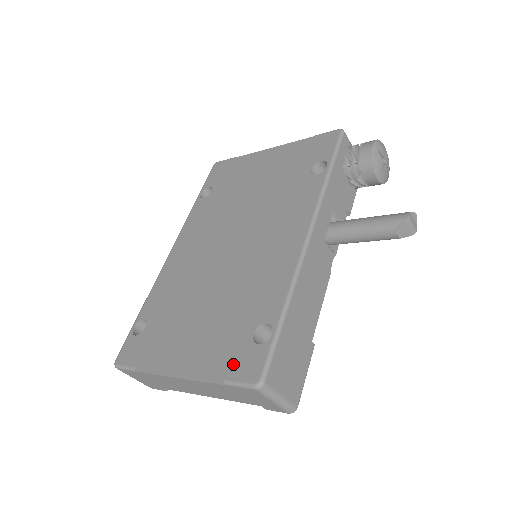
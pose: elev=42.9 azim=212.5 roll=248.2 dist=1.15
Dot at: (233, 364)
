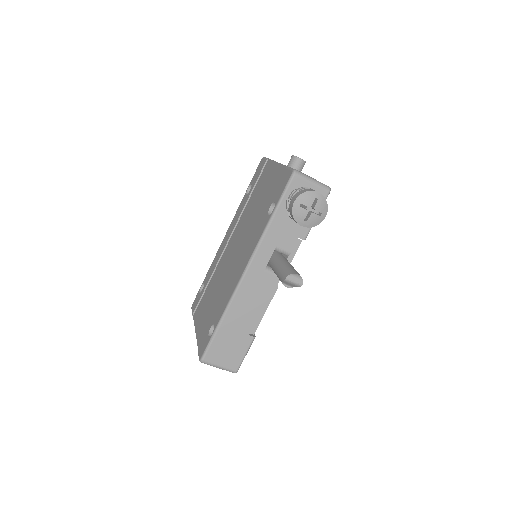
Dot at: (201, 341)
